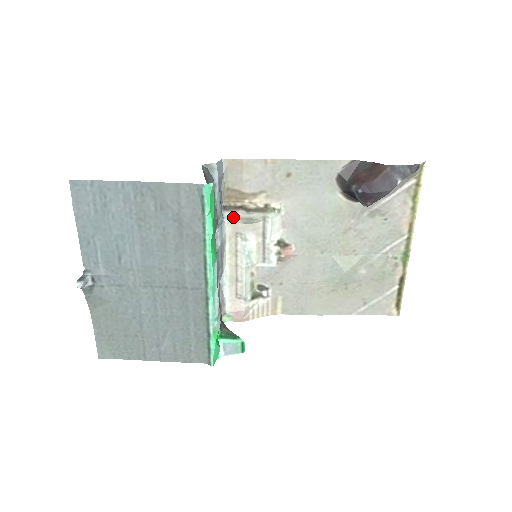
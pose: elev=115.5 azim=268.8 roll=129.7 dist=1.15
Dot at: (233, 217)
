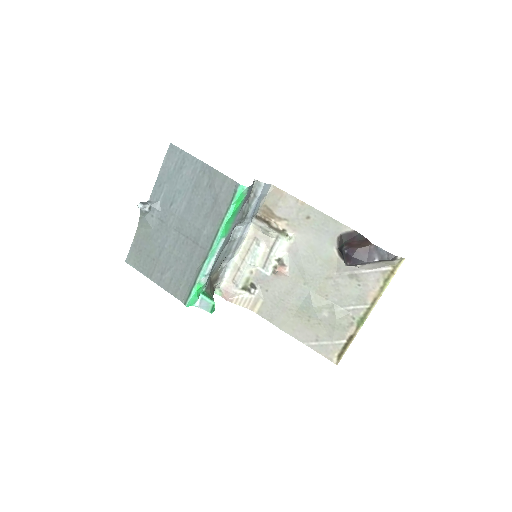
Dot at: (257, 224)
